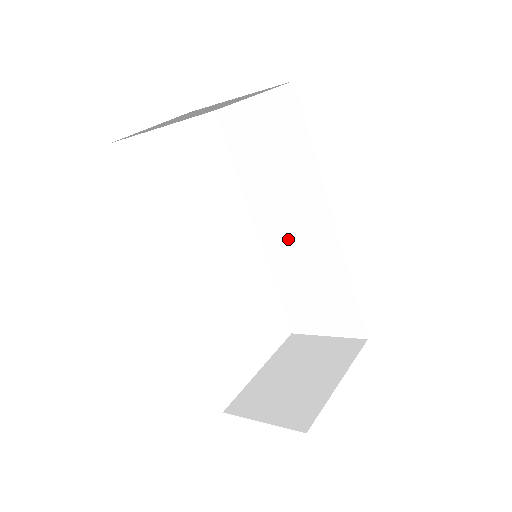
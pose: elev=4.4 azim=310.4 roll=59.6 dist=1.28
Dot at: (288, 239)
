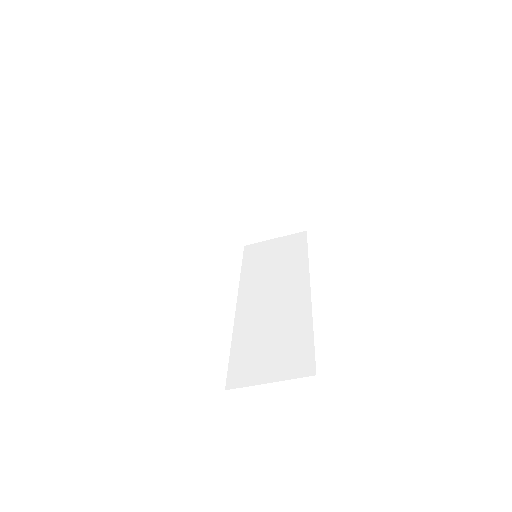
Dot at: (264, 305)
